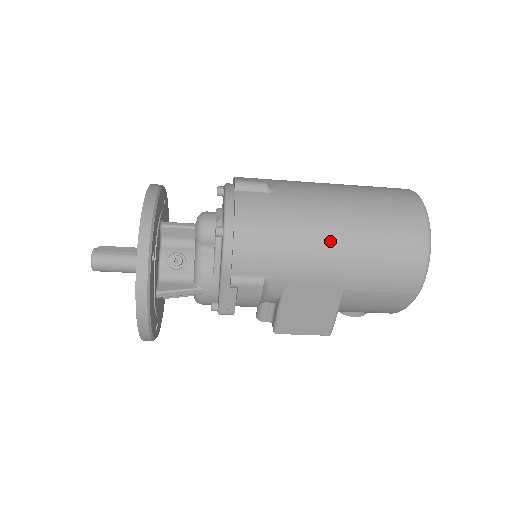
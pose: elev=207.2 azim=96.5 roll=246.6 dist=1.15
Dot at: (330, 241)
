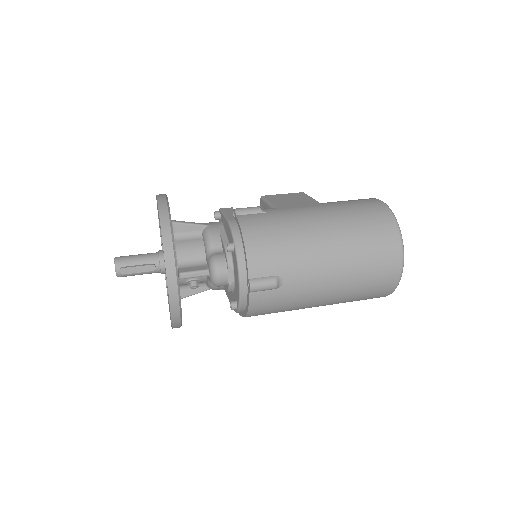
Dot at: occluded
